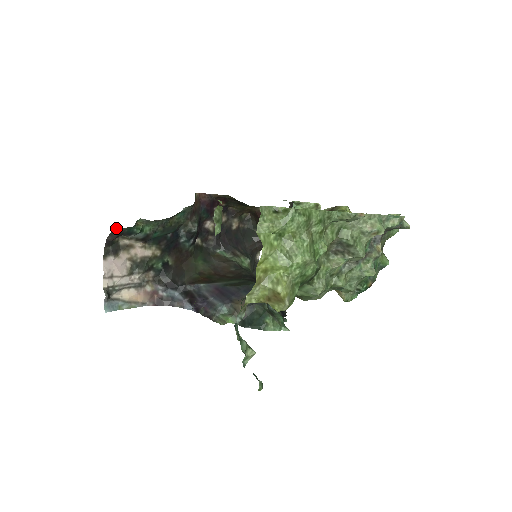
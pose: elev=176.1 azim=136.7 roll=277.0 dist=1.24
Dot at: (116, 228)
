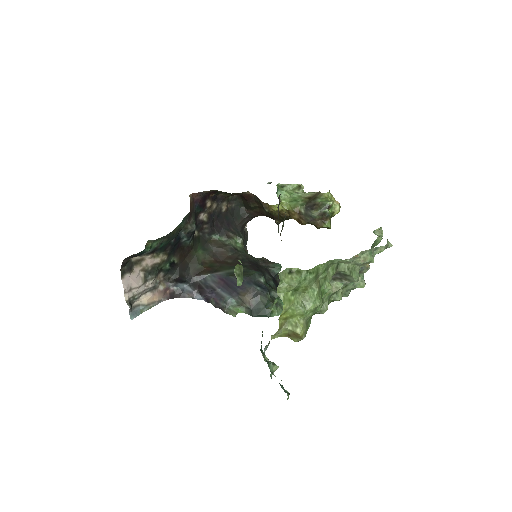
Dot at: (131, 255)
